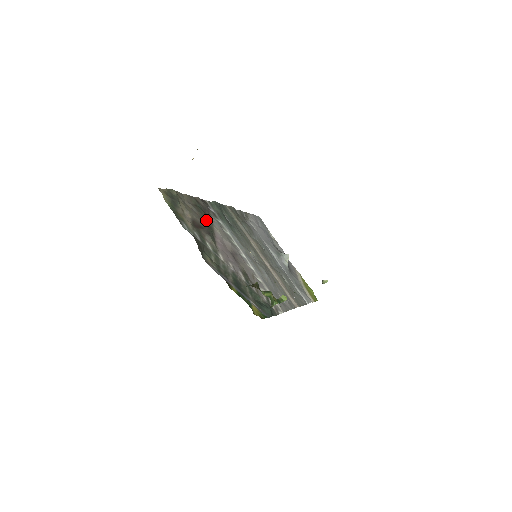
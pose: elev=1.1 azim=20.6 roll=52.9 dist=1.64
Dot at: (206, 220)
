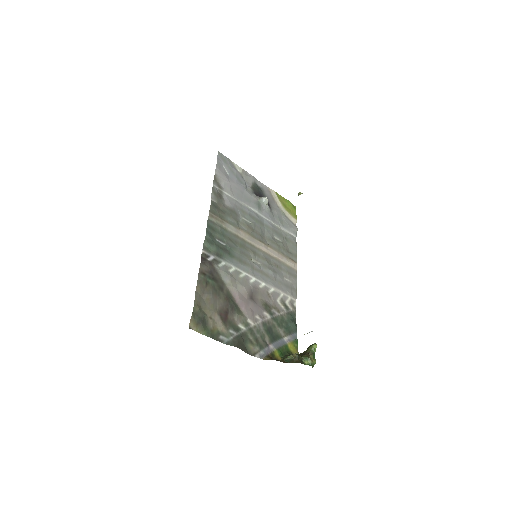
Dot at: (222, 292)
